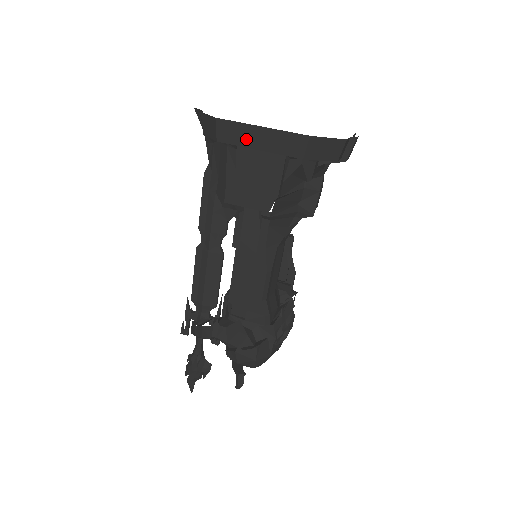
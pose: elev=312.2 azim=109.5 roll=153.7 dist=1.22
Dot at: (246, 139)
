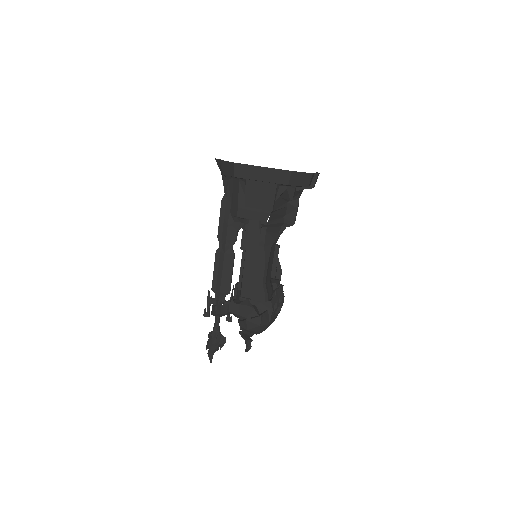
Dot at: (253, 175)
